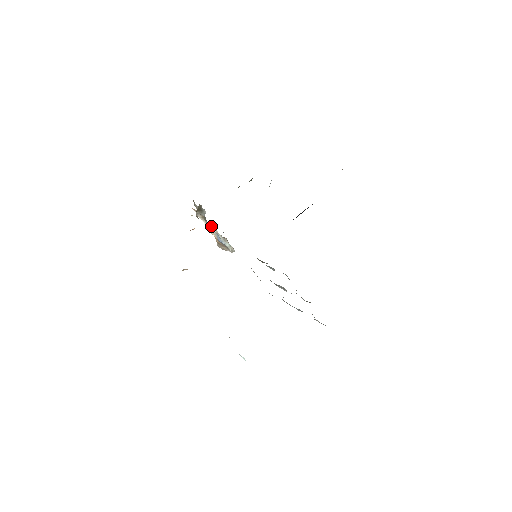
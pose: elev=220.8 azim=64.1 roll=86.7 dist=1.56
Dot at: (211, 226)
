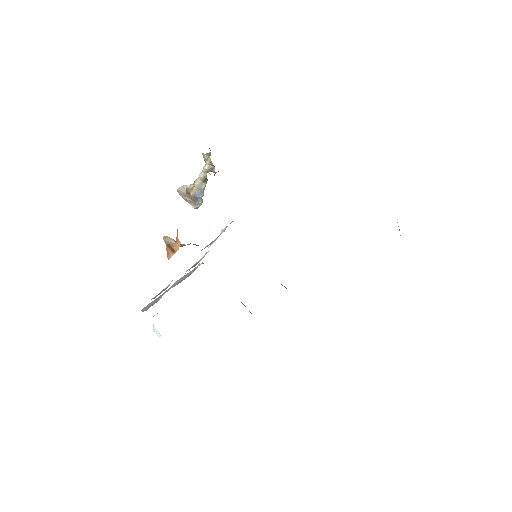
Dot at: (205, 181)
